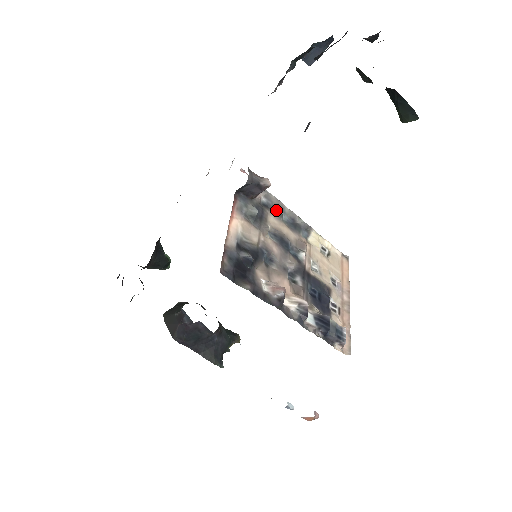
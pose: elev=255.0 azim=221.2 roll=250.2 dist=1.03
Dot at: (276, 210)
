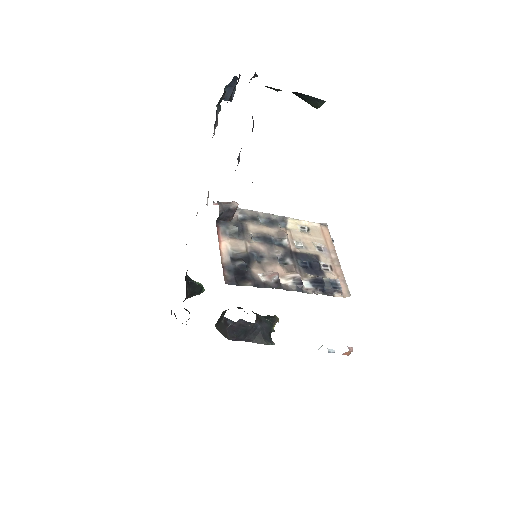
Dot at: (252, 219)
